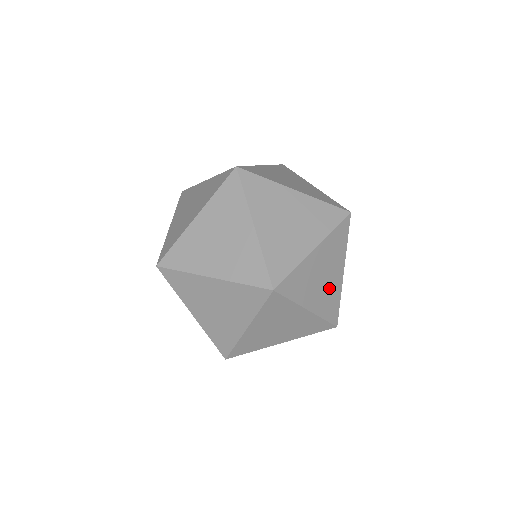
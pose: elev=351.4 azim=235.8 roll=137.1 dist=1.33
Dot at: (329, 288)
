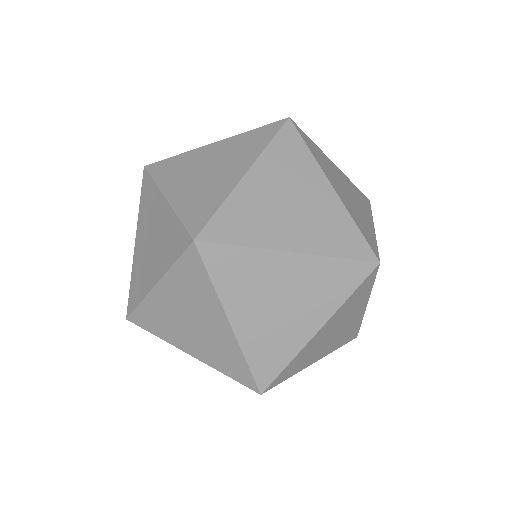
Dot at: (351, 191)
